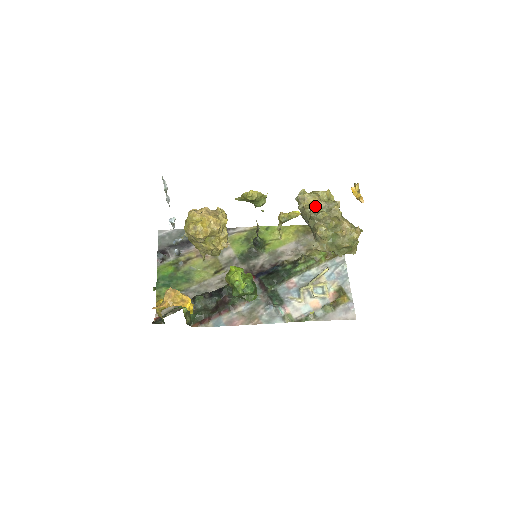
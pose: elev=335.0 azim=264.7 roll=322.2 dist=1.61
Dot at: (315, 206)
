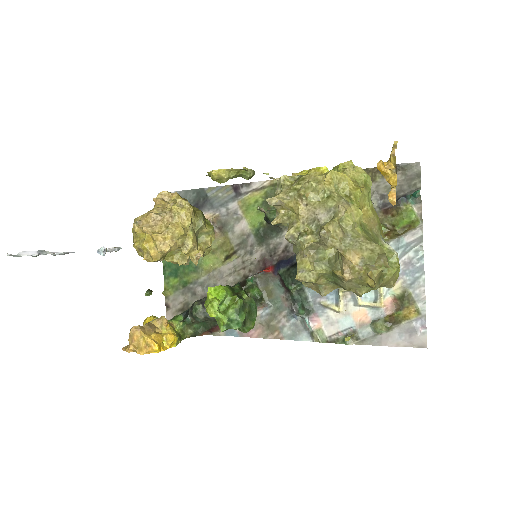
Dot at: (297, 218)
